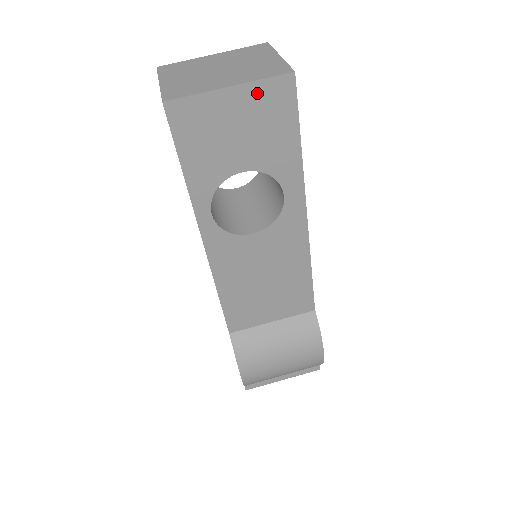
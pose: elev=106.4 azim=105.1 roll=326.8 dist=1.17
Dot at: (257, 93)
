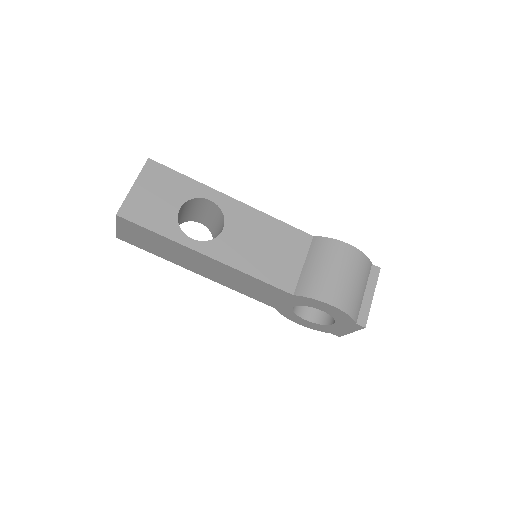
Dot at: (145, 177)
